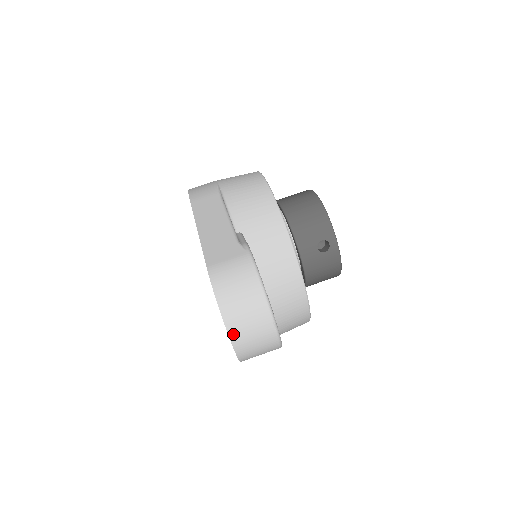
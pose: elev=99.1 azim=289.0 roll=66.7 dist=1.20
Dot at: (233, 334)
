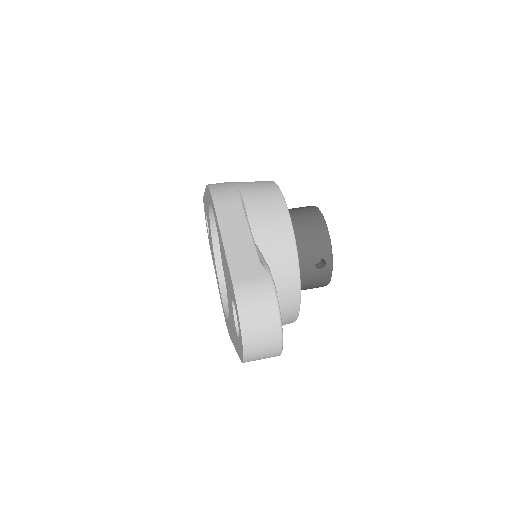
Dot at: (246, 345)
